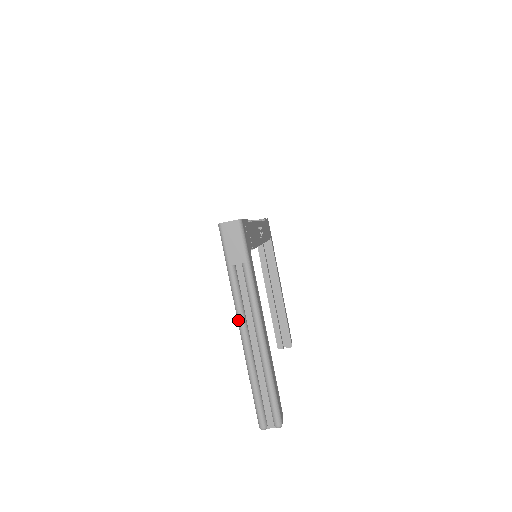
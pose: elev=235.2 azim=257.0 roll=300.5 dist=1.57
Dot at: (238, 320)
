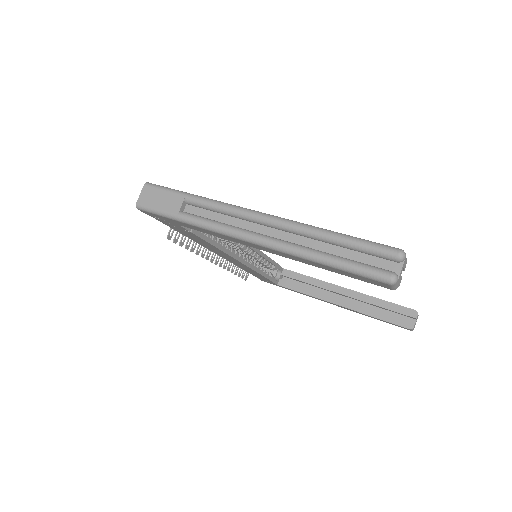
Dot at: (236, 237)
